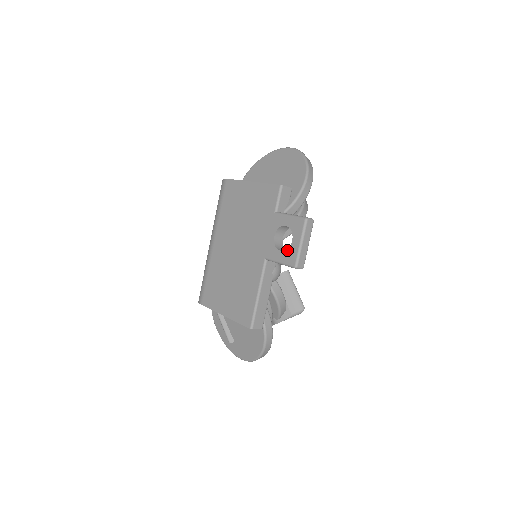
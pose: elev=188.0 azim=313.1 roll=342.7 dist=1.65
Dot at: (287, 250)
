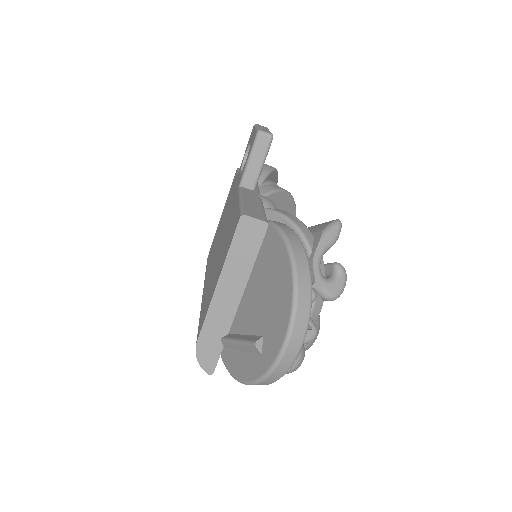
Dot at: occluded
